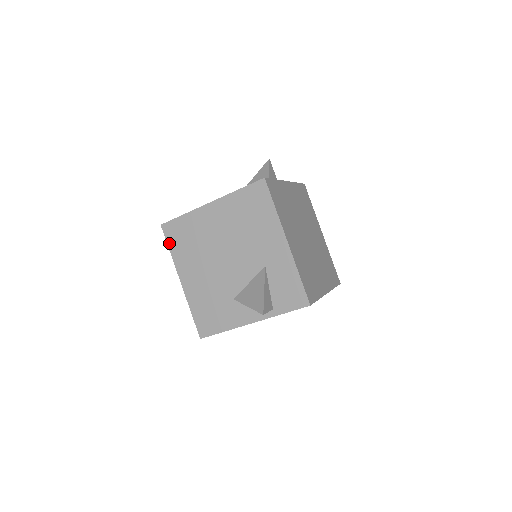
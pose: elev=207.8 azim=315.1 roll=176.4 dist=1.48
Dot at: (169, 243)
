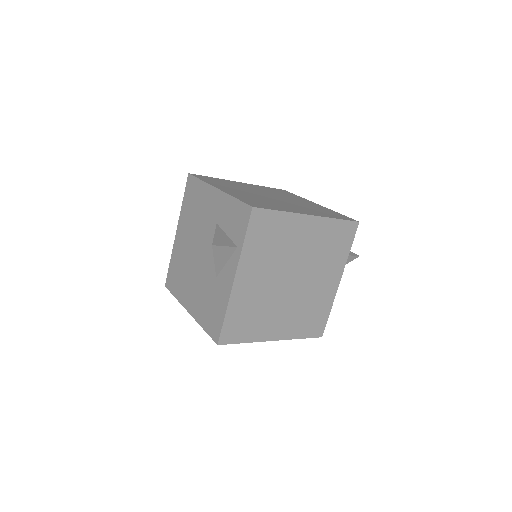
Dot at: (172, 292)
